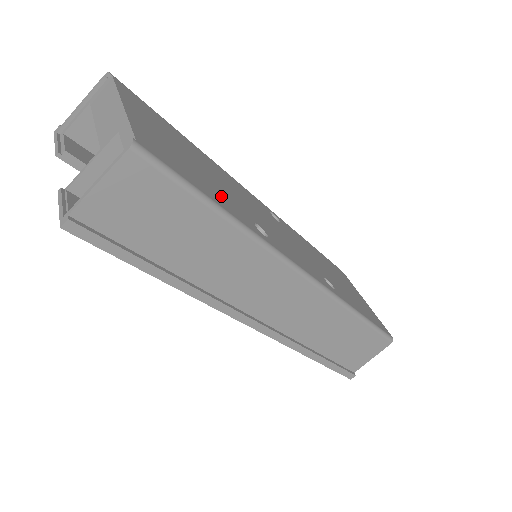
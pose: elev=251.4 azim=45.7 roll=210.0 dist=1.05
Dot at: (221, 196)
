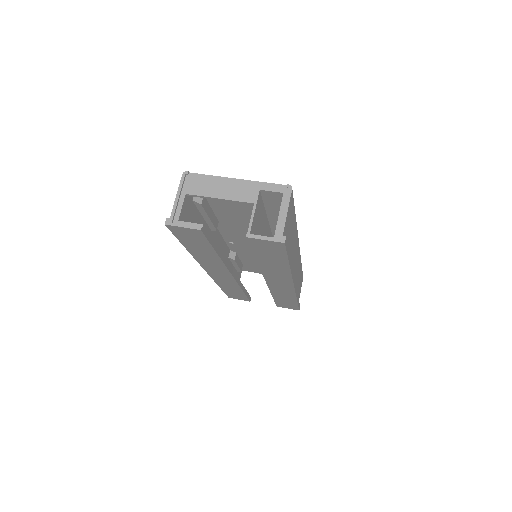
Dot at: occluded
